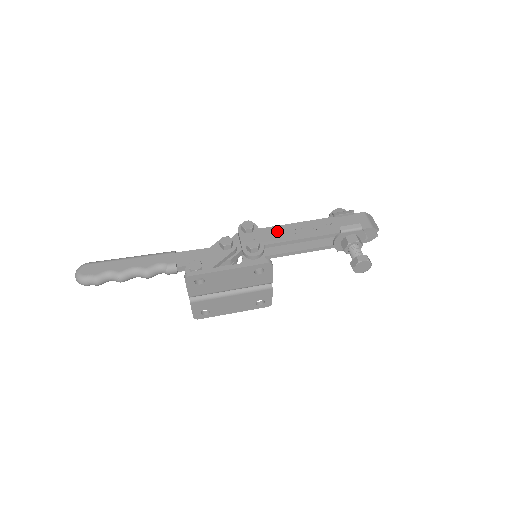
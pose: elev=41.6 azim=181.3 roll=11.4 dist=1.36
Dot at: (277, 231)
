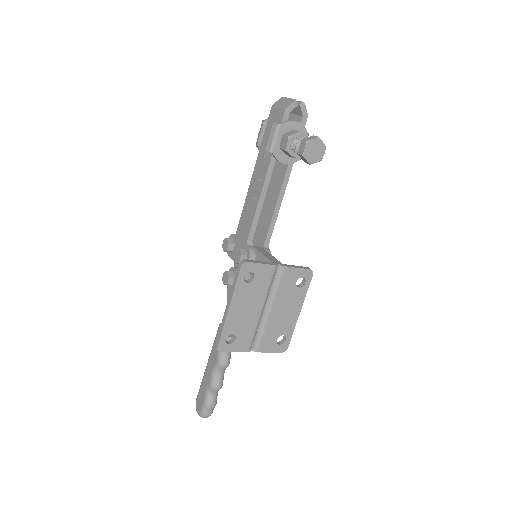
Dot at: (244, 219)
